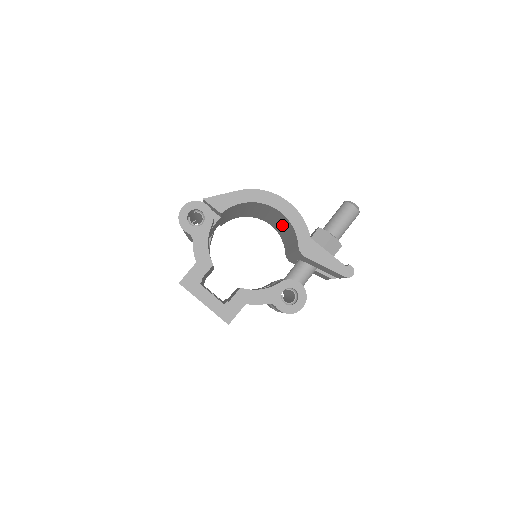
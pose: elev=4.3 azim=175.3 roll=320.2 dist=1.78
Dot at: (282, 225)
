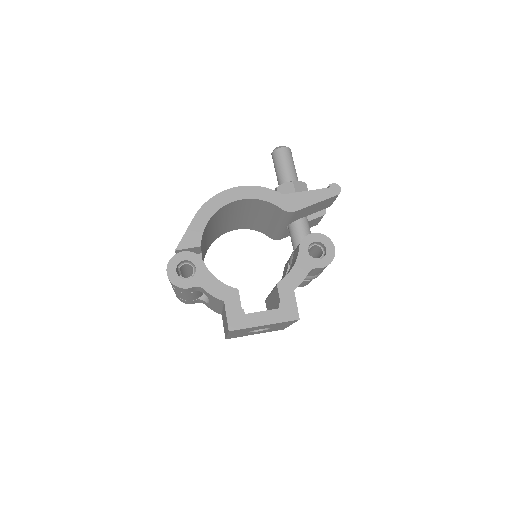
Dot at: (249, 214)
